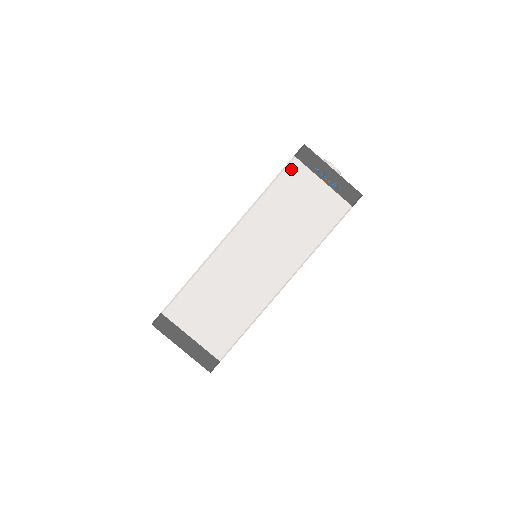
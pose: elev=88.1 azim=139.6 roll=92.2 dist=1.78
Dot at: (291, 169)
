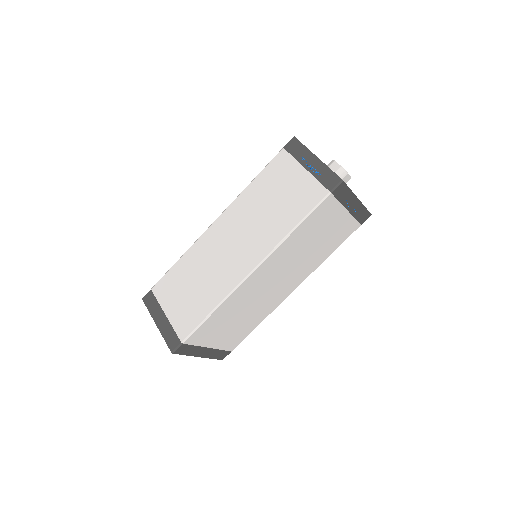
Dot at: (278, 159)
